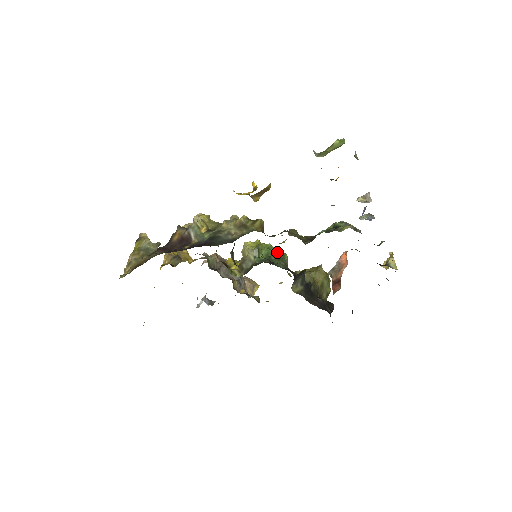
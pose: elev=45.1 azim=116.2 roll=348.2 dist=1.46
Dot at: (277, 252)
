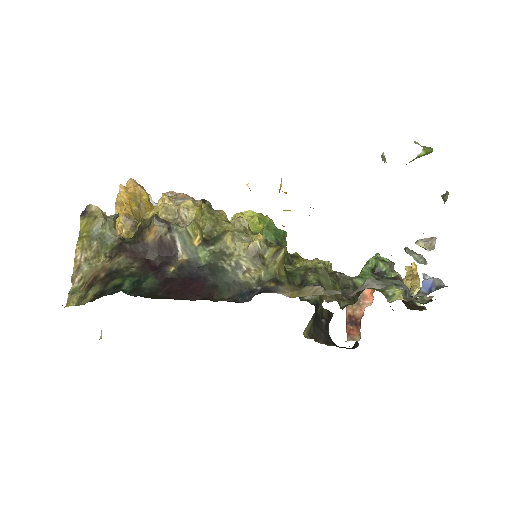
Dot at: (278, 235)
